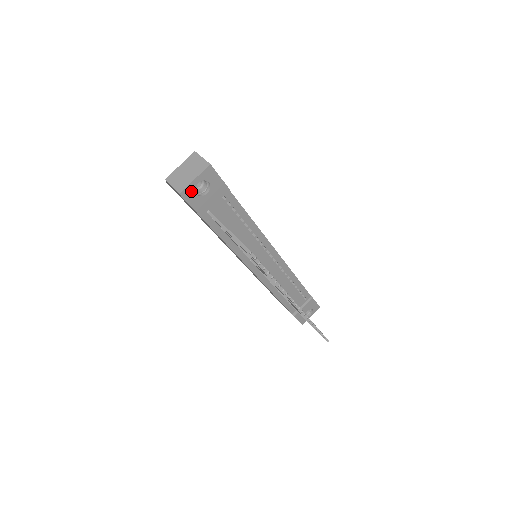
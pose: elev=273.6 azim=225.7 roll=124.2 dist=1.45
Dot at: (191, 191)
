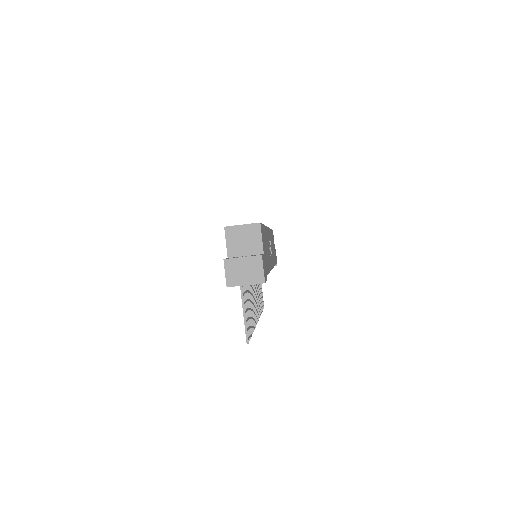
Dot at: (237, 285)
